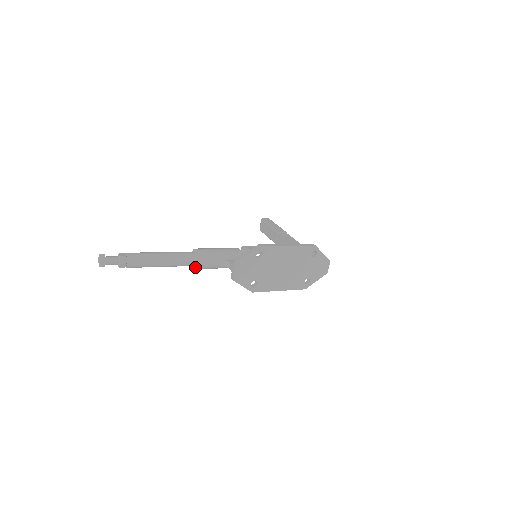
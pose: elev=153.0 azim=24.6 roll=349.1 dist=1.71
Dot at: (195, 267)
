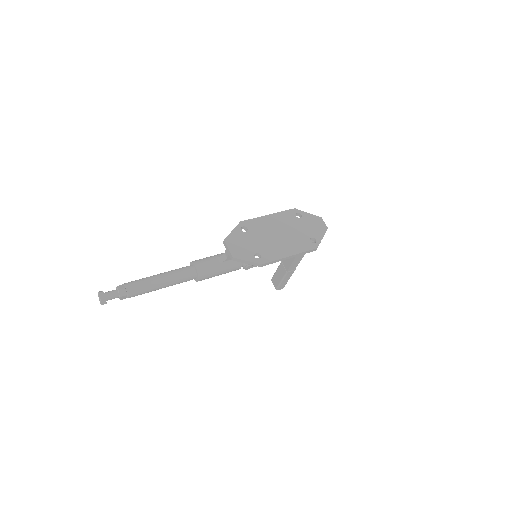
Dot at: (197, 276)
